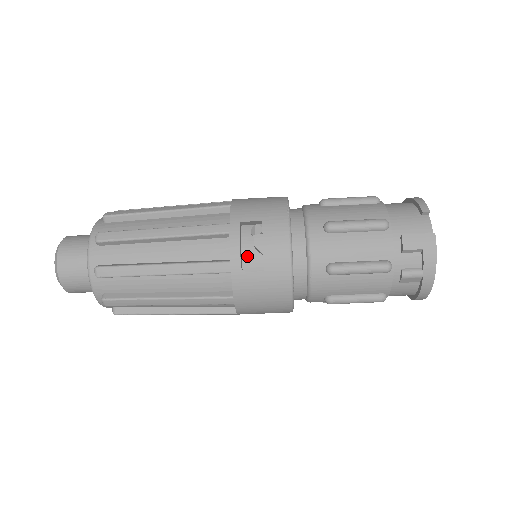
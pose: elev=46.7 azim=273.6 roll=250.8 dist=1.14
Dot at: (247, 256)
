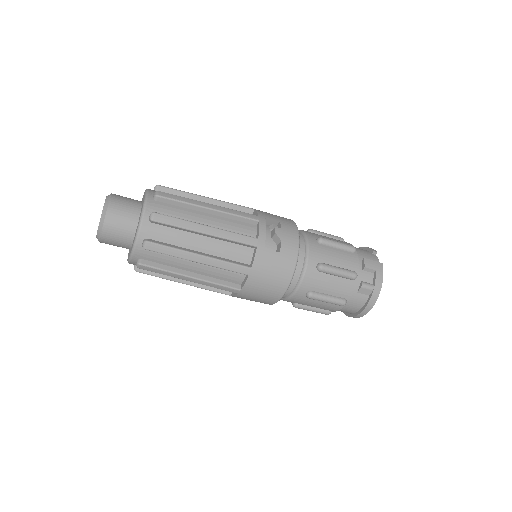
Dot at: (266, 242)
